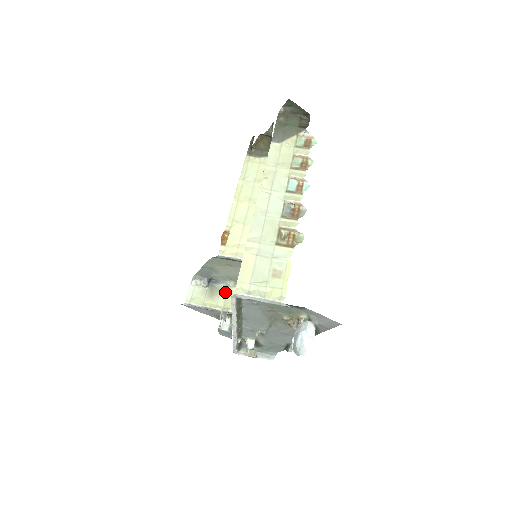
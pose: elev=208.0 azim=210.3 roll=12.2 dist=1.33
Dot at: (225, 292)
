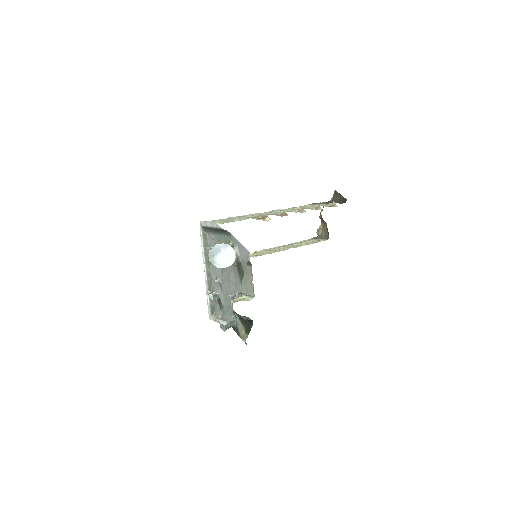
Dot at: (239, 297)
